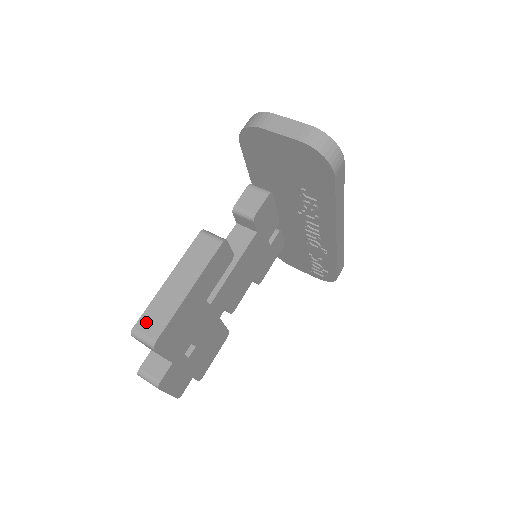
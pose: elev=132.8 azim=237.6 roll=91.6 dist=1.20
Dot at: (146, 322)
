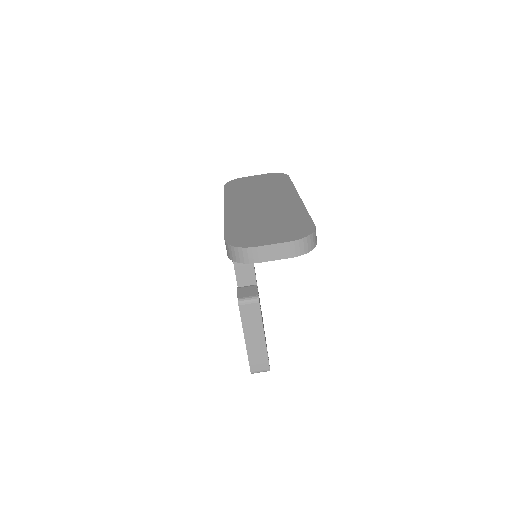
Dot at: (255, 366)
